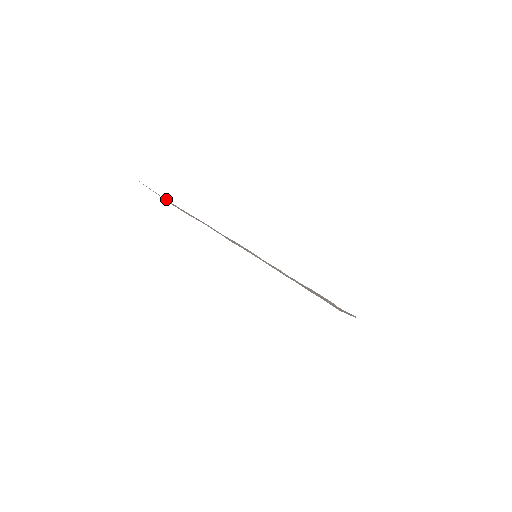
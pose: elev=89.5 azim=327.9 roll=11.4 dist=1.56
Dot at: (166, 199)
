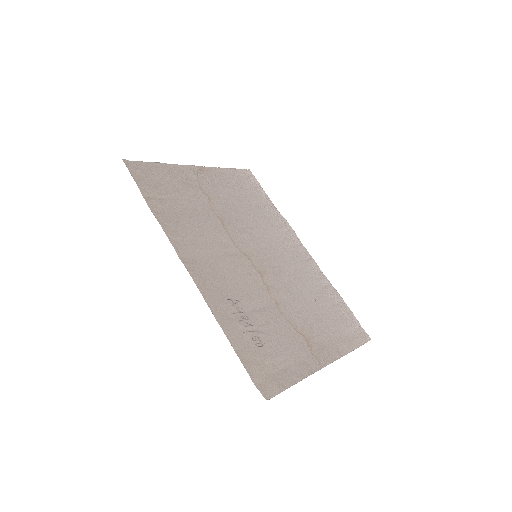
Dot at: (148, 186)
